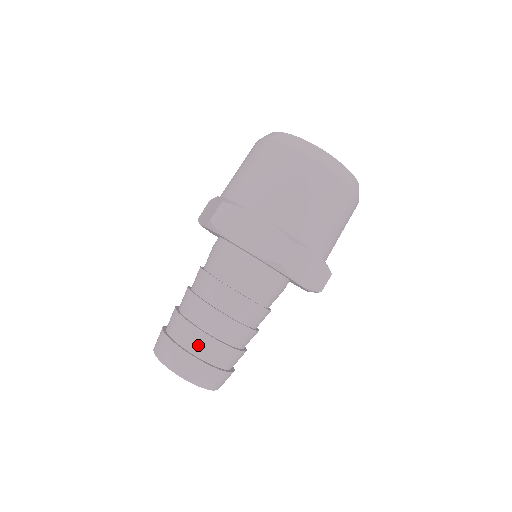
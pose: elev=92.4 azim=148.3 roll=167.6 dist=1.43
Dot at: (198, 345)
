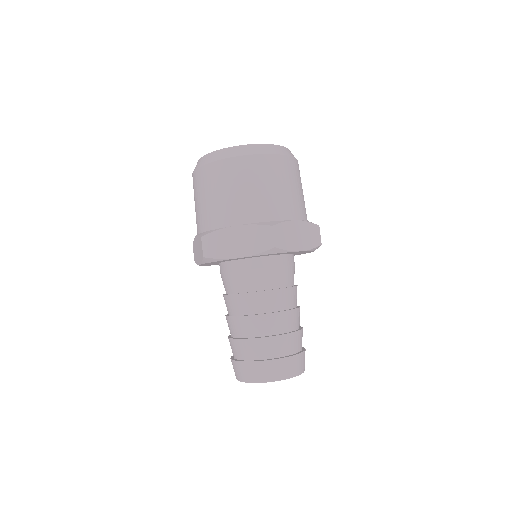
Dot at: (264, 350)
